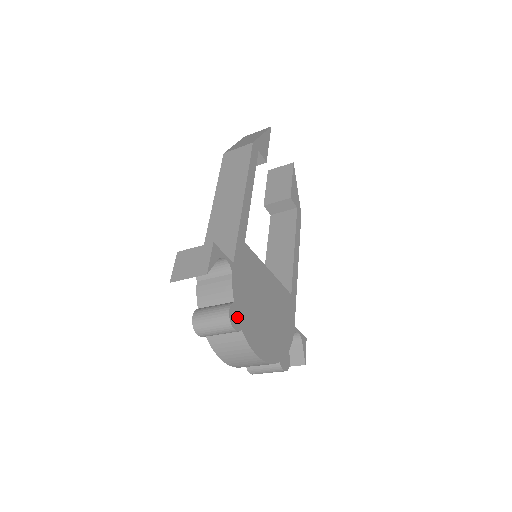
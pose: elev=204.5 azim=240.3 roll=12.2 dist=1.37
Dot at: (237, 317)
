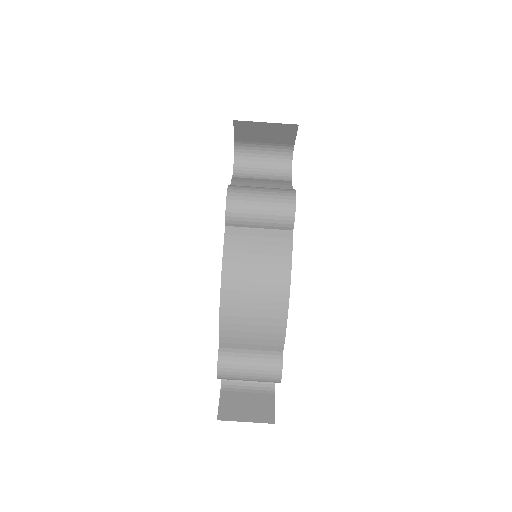
Dot at: occluded
